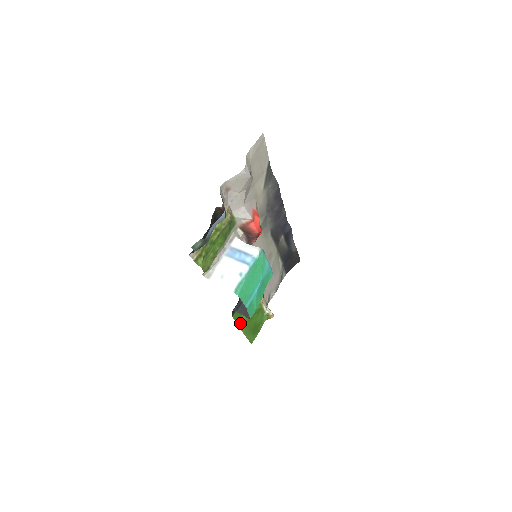
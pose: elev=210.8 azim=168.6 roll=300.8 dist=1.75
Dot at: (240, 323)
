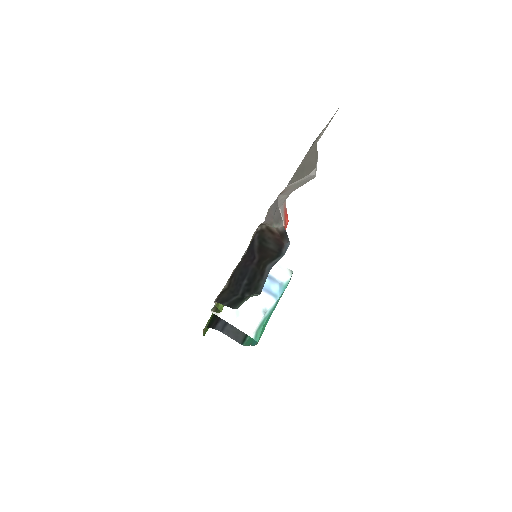
Dot at: occluded
